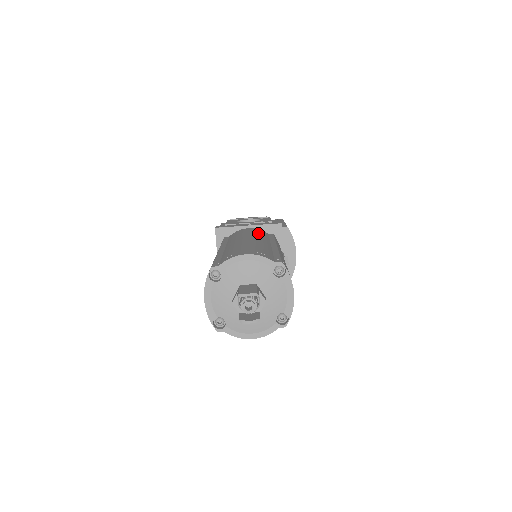
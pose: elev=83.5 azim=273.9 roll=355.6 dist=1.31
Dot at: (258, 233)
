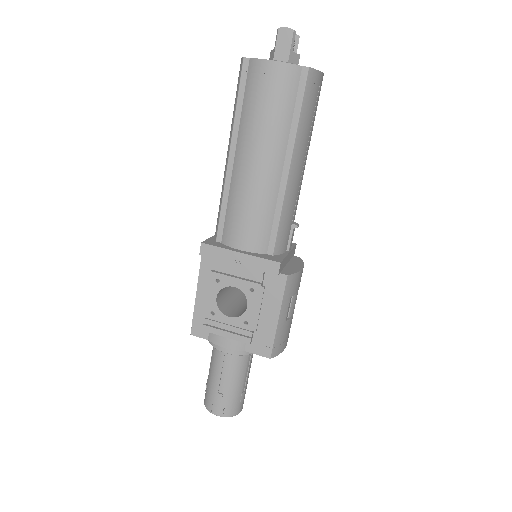
Dot at: occluded
